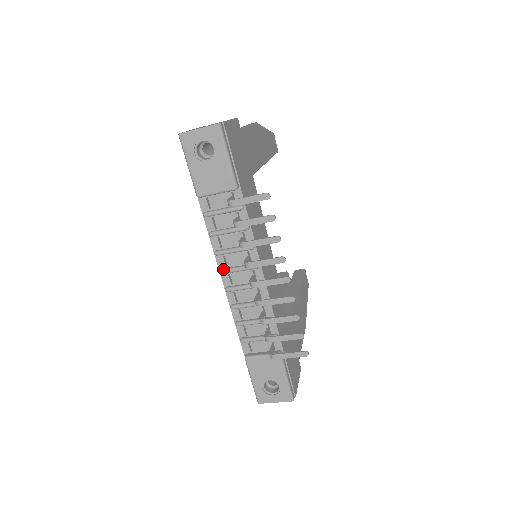
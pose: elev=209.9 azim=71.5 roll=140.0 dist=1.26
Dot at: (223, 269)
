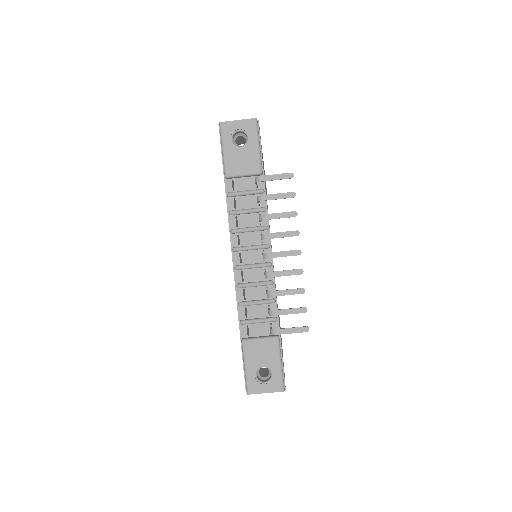
Dot at: (236, 247)
